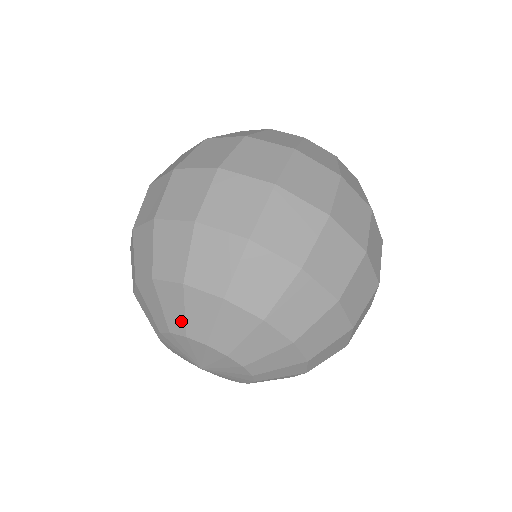
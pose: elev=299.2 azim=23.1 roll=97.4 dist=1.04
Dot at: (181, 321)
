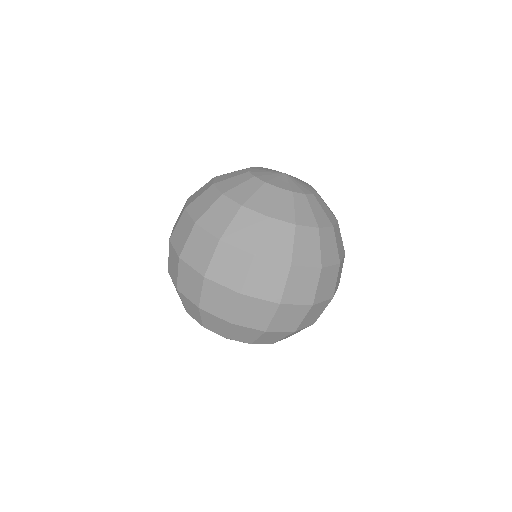
Dot at: occluded
